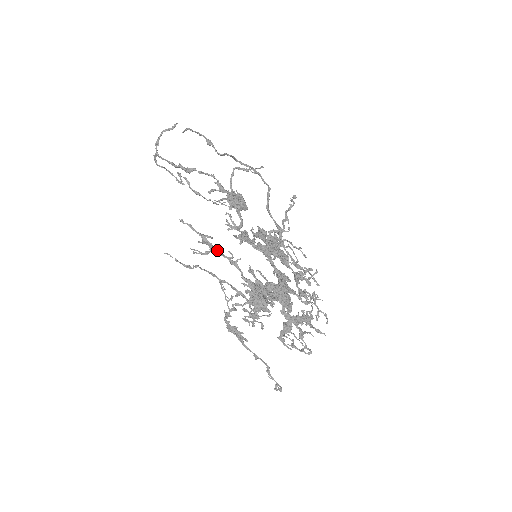
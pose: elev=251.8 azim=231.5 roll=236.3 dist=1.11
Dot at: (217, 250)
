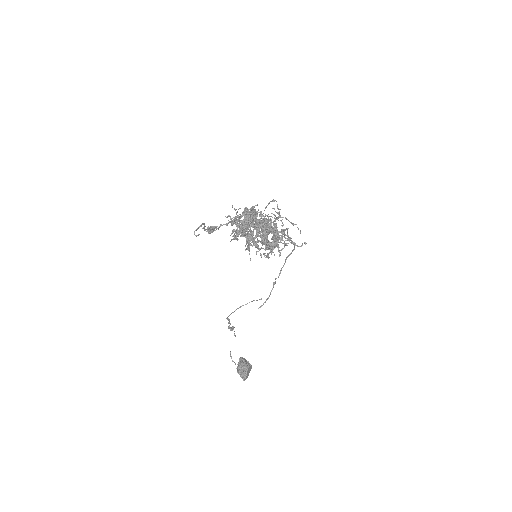
Dot at: occluded
